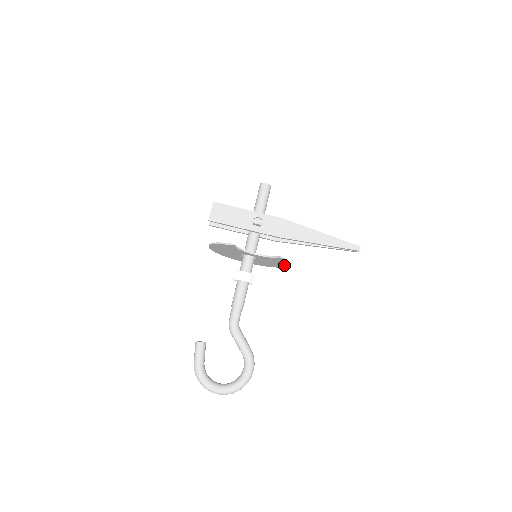
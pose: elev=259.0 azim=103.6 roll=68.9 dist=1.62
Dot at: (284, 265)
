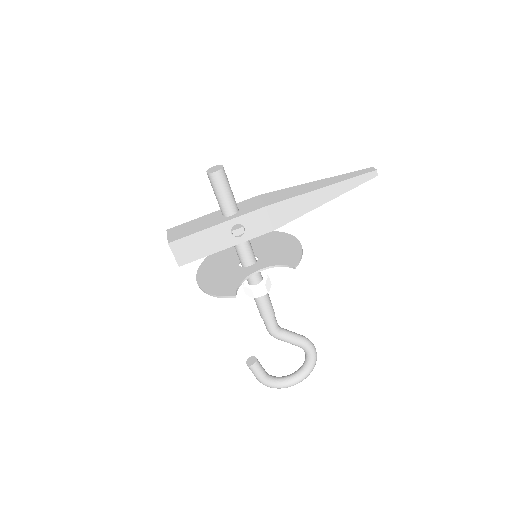
Dot at: (293, 243)
